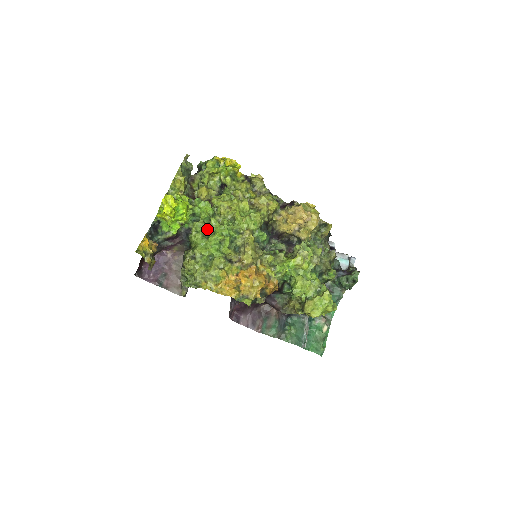
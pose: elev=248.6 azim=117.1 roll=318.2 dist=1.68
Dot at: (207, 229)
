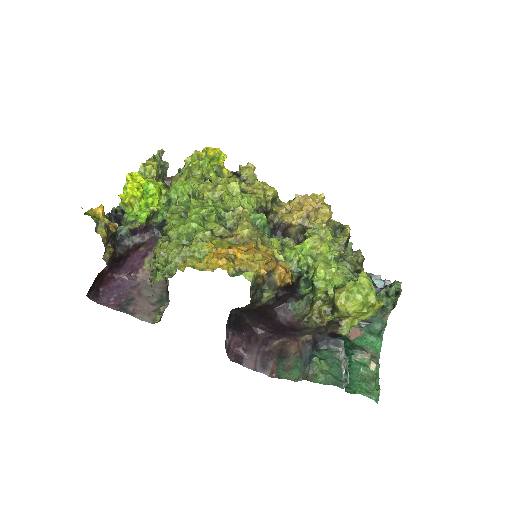
Dot at: (186, 212)
